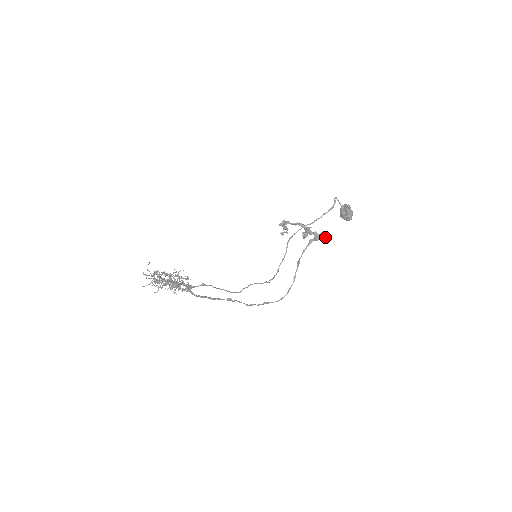
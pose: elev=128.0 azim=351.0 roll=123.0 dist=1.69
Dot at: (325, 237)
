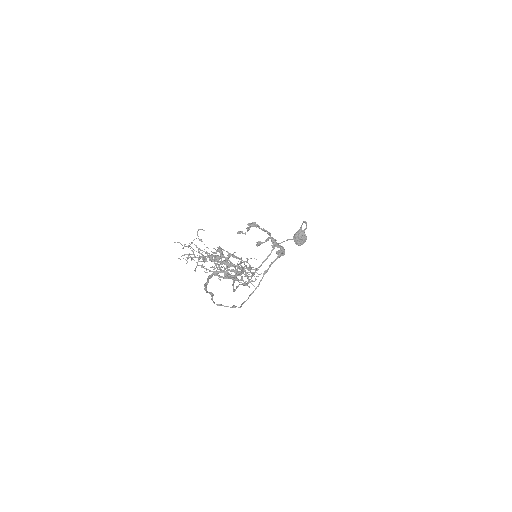
Dot at: occluded
